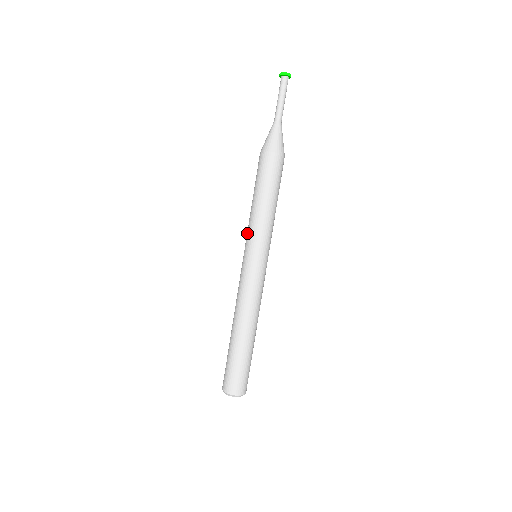
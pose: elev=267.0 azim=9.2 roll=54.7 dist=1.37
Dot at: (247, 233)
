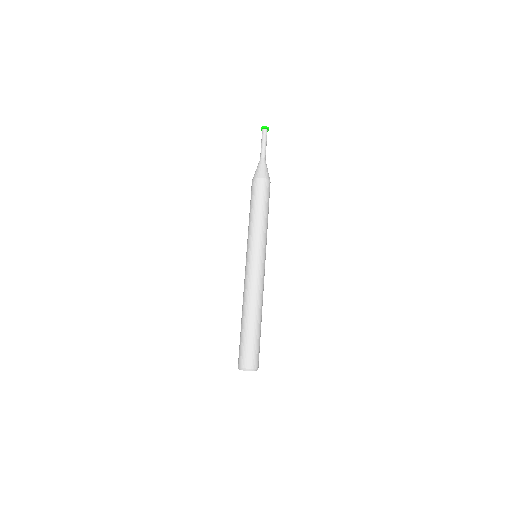
Dot at: (247, 240)
